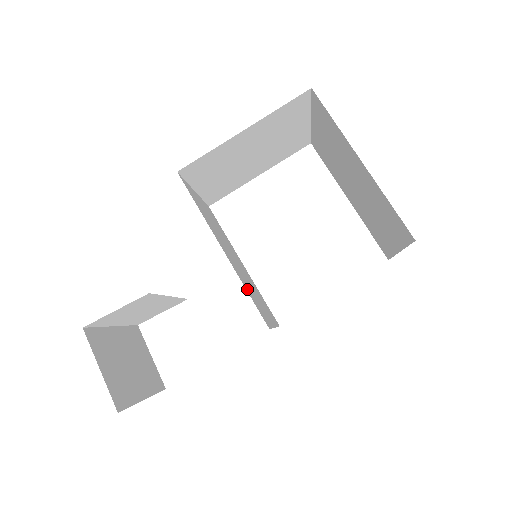
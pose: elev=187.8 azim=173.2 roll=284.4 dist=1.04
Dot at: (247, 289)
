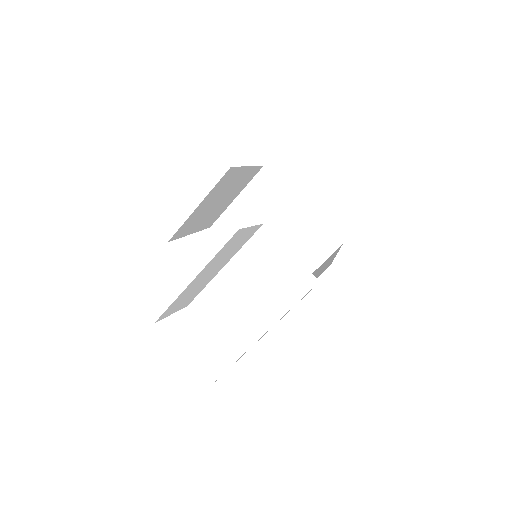
Dot at: occluded
